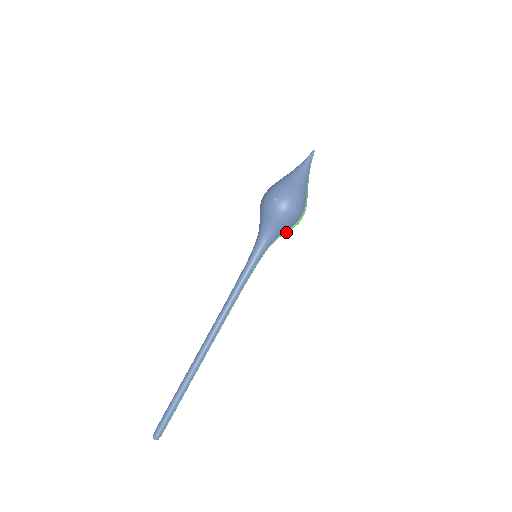
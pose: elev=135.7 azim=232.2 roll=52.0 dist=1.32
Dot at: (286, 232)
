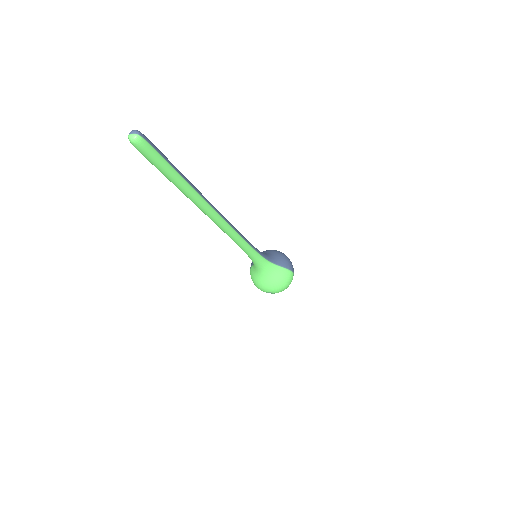
Dot at: (279, 273)
